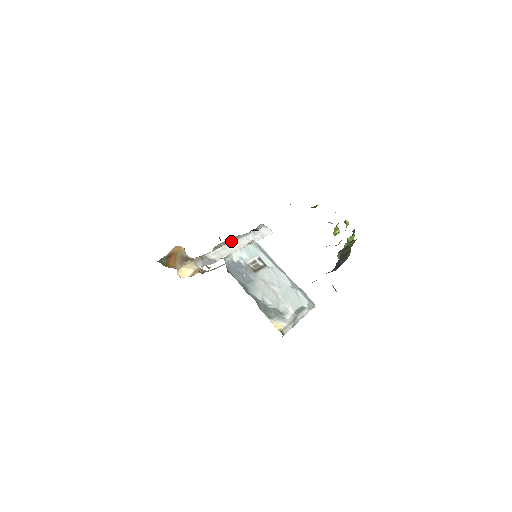
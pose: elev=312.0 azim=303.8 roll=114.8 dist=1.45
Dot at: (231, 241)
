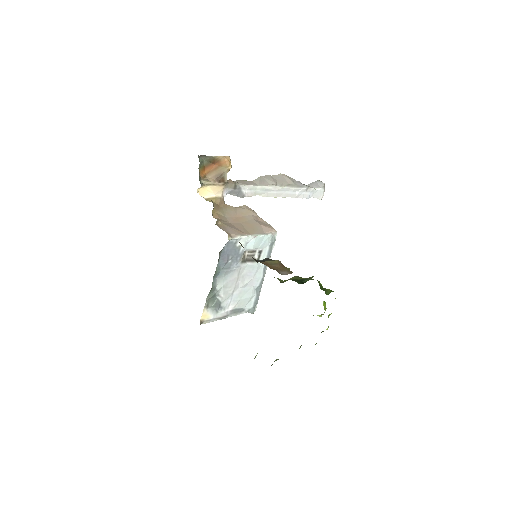
Dot at: (279, 185)
